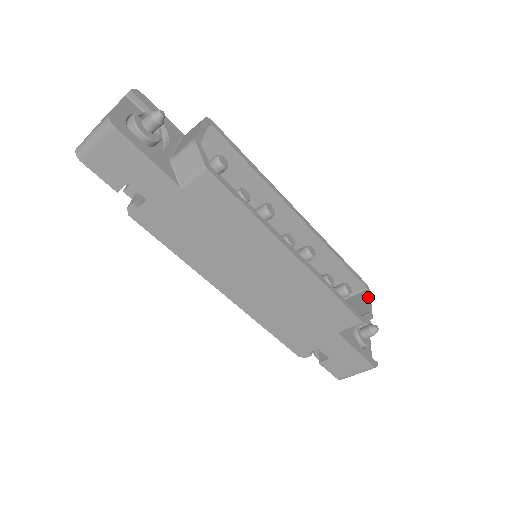
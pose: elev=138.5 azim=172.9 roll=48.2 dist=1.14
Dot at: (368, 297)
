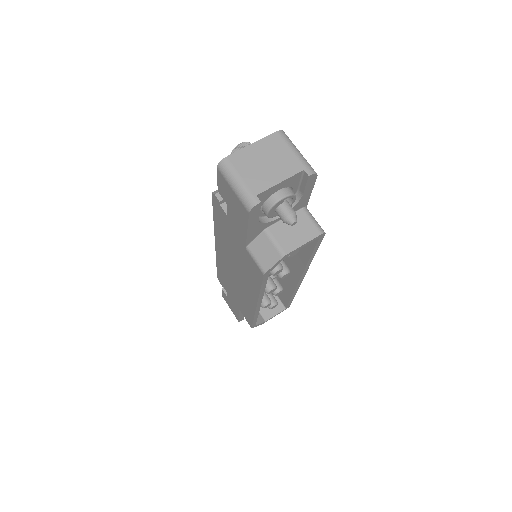
Dot at: (278, 313)
